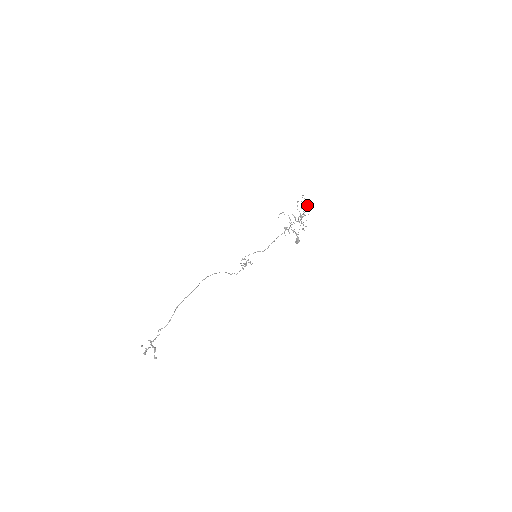
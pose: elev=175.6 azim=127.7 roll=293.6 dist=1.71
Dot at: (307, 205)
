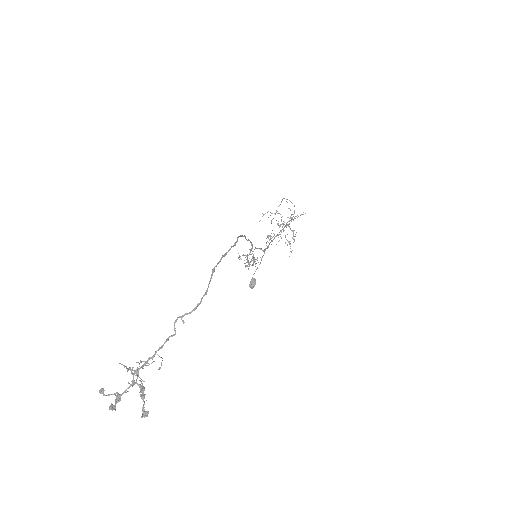
Dot at: occluded
